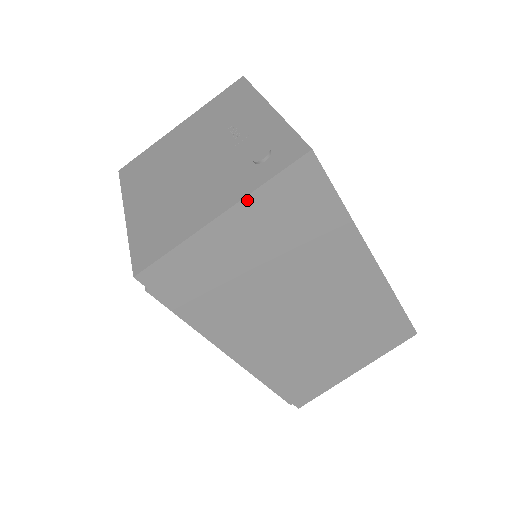
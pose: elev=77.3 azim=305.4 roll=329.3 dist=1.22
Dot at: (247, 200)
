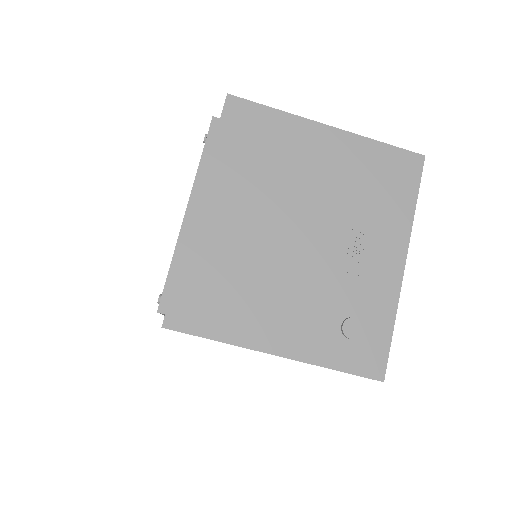
Dot at: (305, 362)
